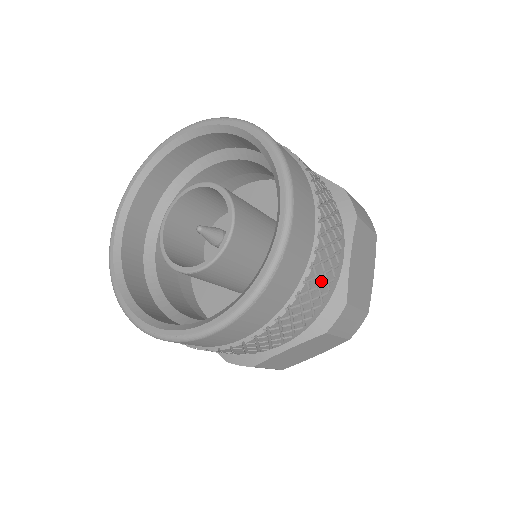
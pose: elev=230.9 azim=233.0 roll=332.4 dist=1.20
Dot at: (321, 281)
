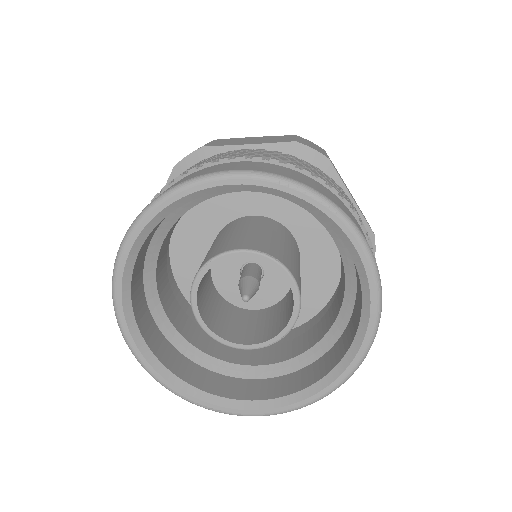
Dot at: occluded
